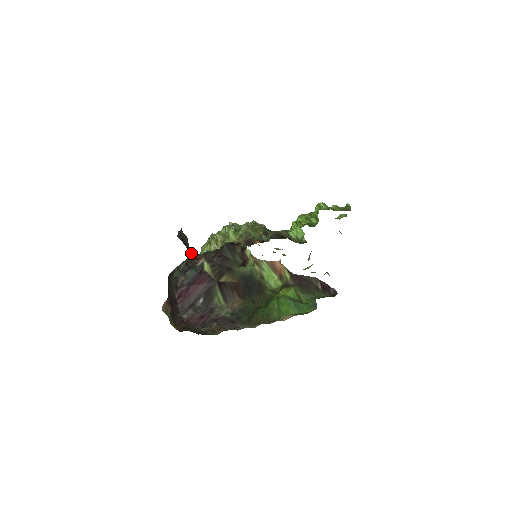
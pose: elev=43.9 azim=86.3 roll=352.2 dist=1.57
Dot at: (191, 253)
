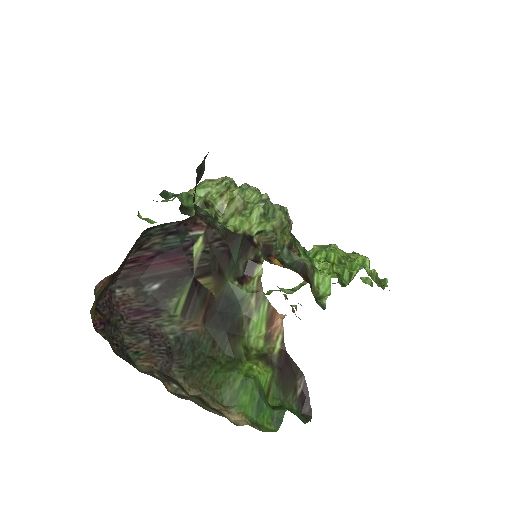
Dot at: occluded
